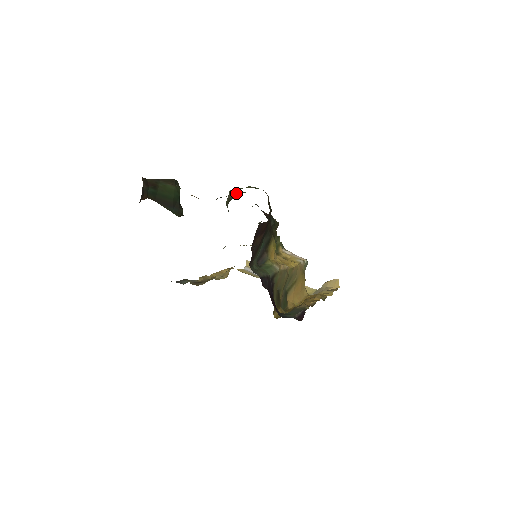
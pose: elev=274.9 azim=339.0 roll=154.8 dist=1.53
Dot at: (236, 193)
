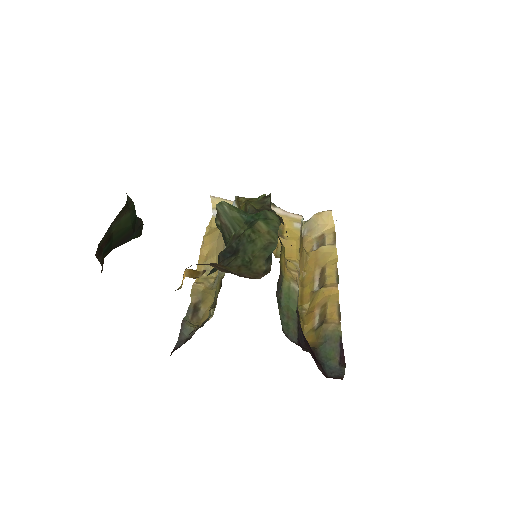
Dot at: (236, 224)
